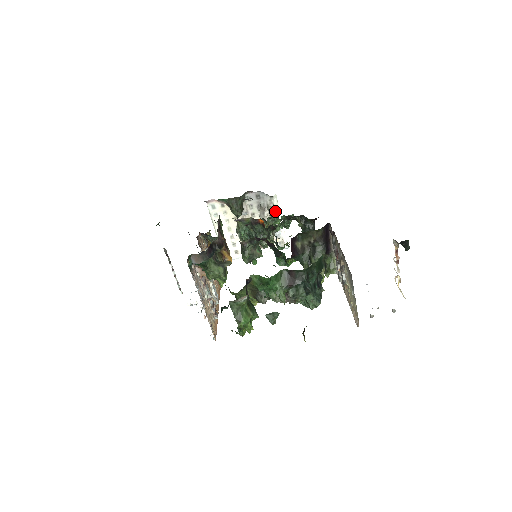
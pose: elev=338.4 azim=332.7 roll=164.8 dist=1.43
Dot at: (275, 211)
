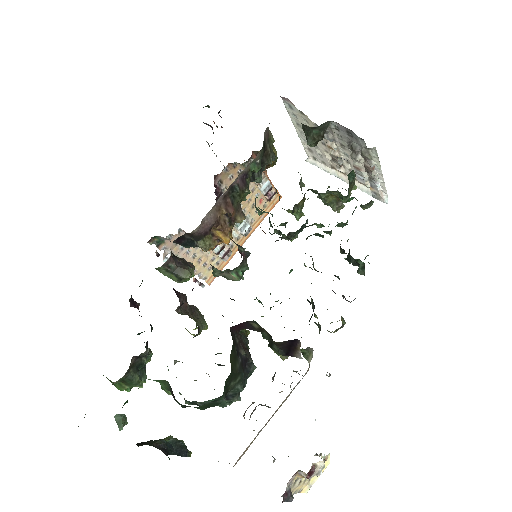
Dot at: (372, 163)
